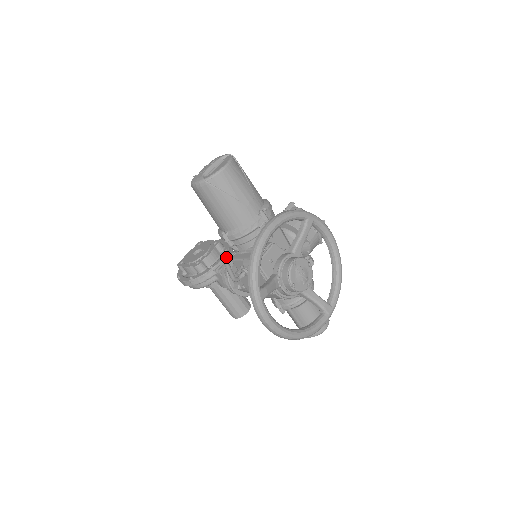
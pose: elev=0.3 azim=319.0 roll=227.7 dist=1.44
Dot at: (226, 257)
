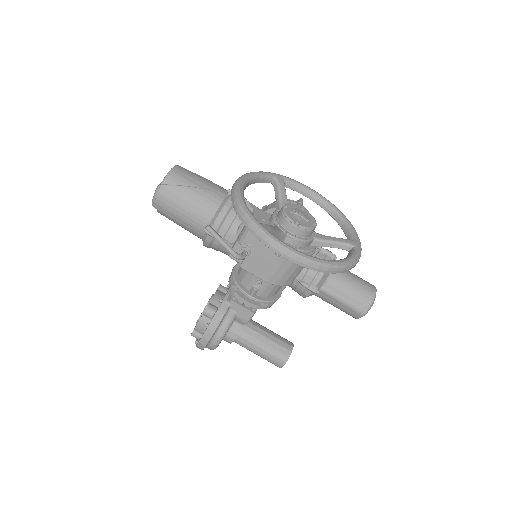
Dot at: (229, 278)
